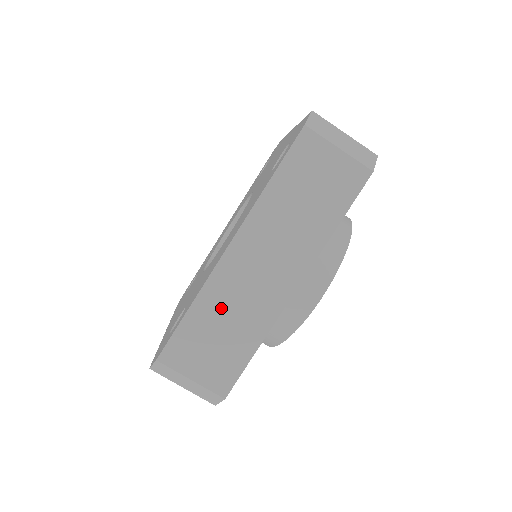
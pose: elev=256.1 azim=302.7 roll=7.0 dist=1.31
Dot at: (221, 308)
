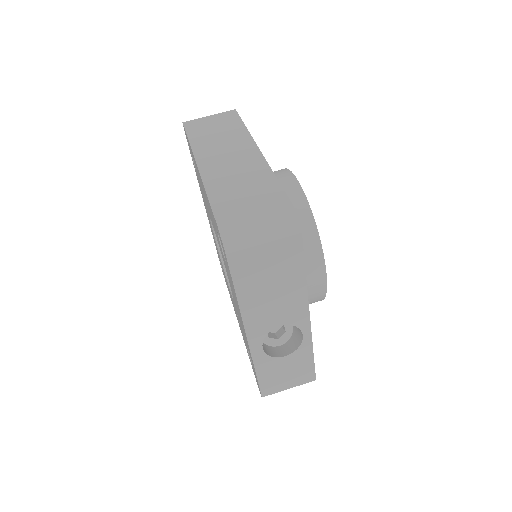
Dot at: (227, 182)
